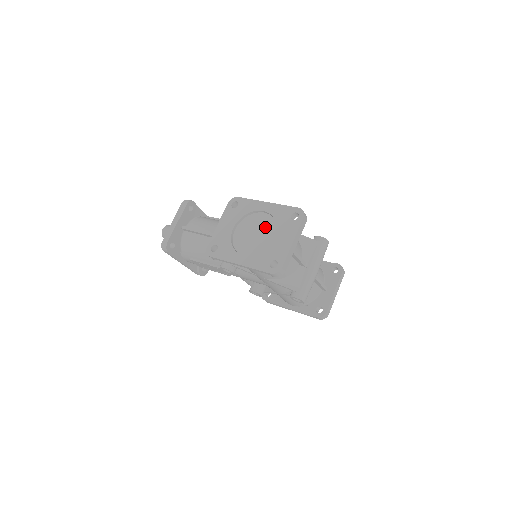
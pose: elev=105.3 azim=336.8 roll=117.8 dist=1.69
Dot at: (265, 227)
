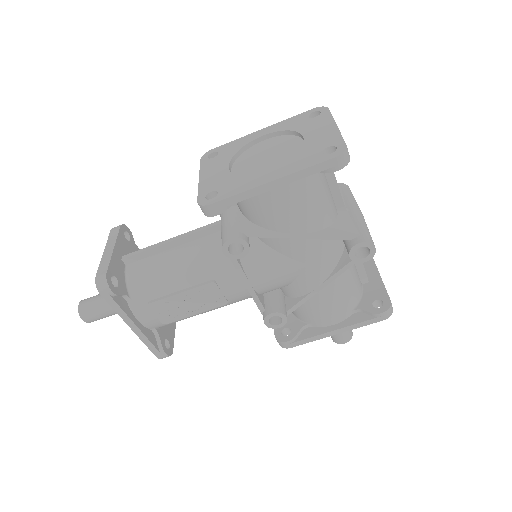
Dot at: (278, 145)
